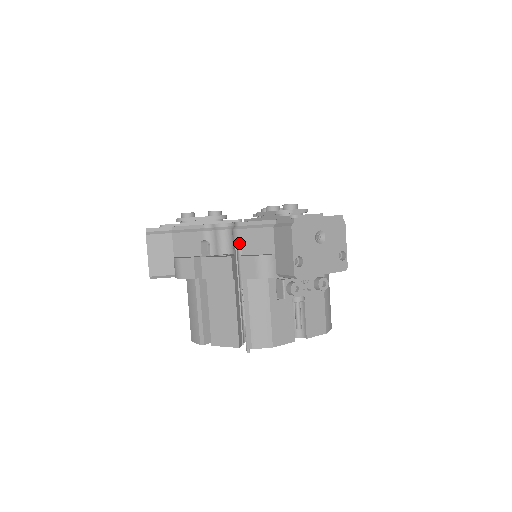
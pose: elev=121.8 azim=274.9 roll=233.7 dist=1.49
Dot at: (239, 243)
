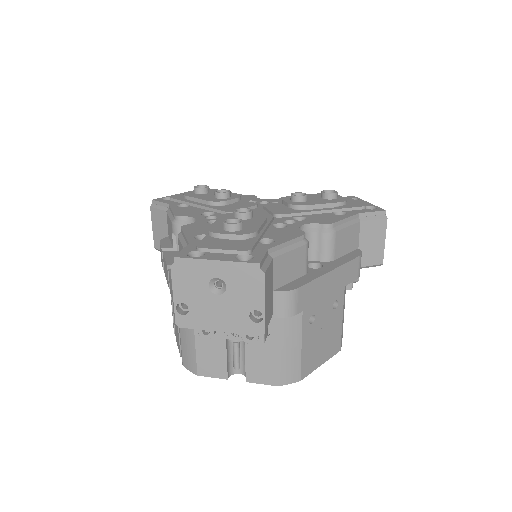
Dot at: occluded
